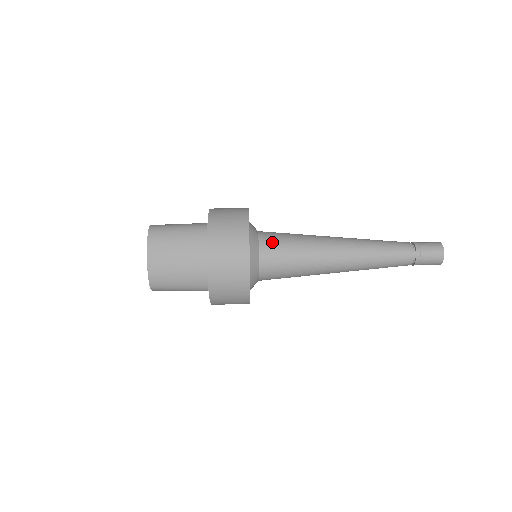
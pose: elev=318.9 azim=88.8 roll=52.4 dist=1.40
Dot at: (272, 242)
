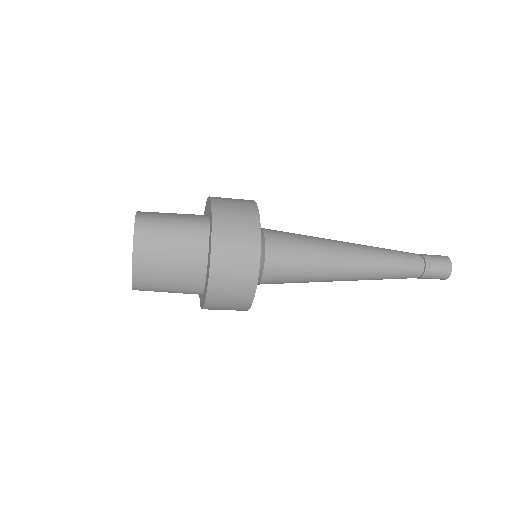
Dot at: occluded
